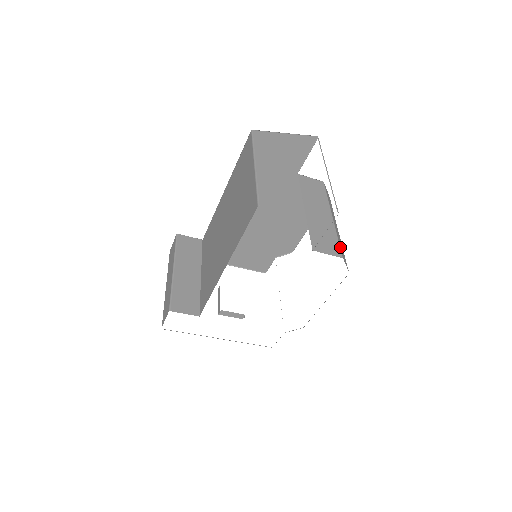
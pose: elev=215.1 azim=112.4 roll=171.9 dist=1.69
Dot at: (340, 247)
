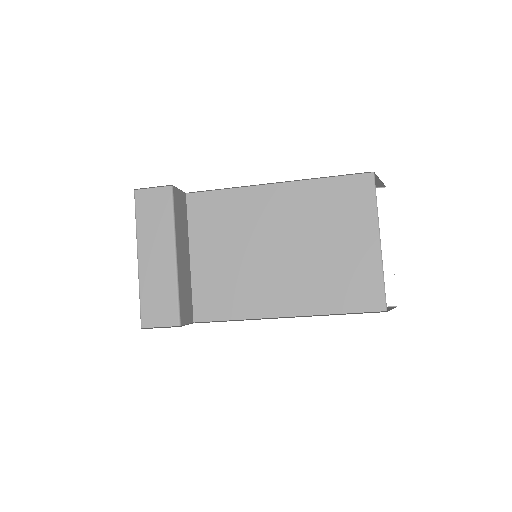
Dot at: occluded
